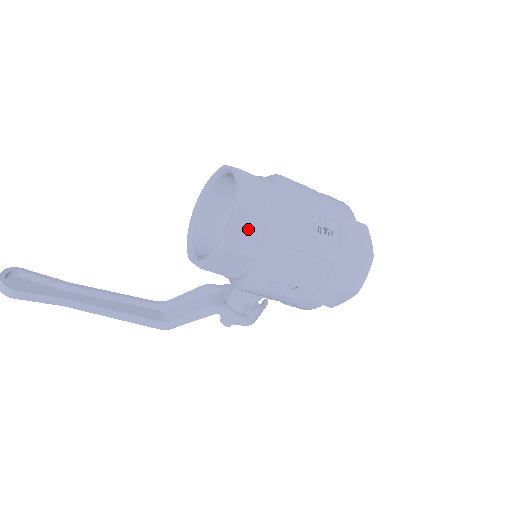
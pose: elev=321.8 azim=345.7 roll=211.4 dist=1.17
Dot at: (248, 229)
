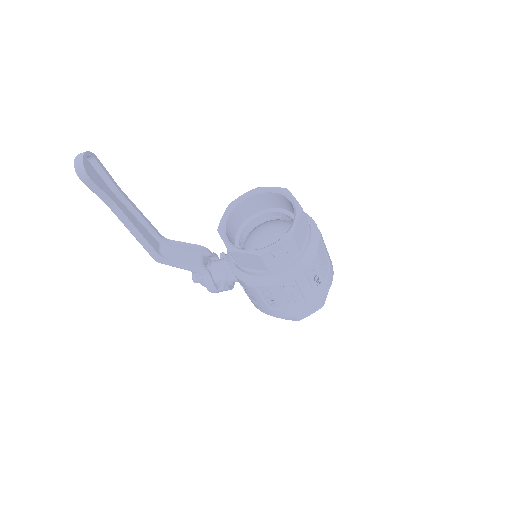
Dot at: (282, 253)
